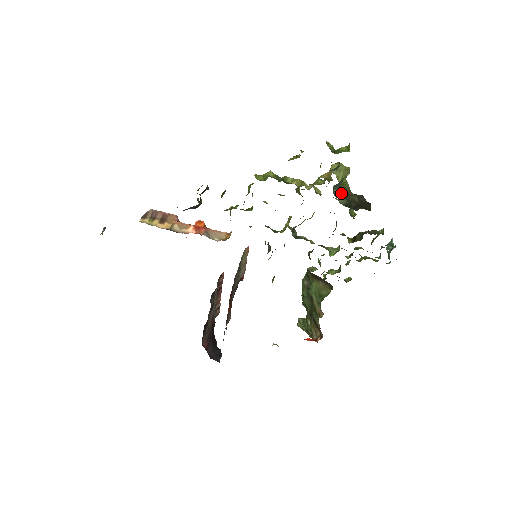
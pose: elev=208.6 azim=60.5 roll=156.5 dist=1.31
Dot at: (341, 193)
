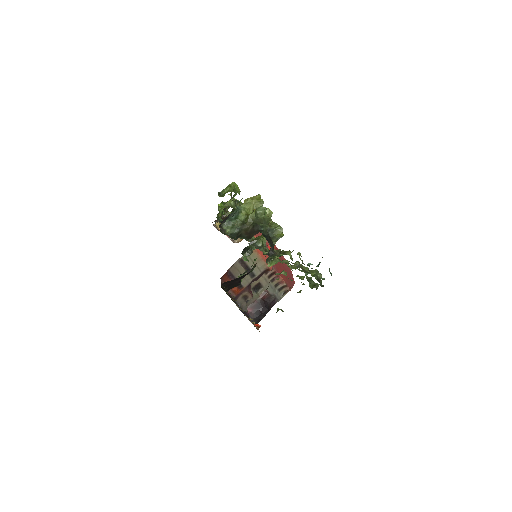
Dot at: (239, 223)
